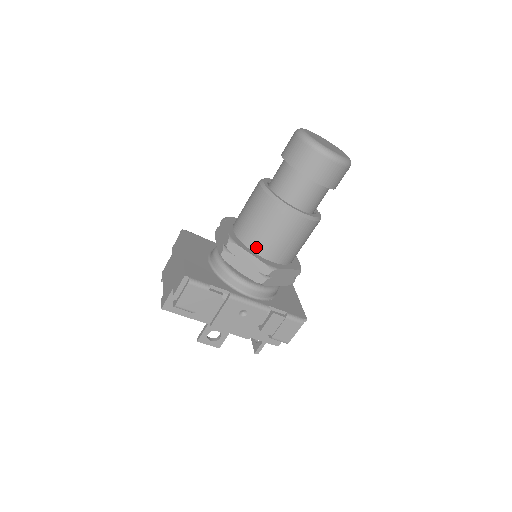
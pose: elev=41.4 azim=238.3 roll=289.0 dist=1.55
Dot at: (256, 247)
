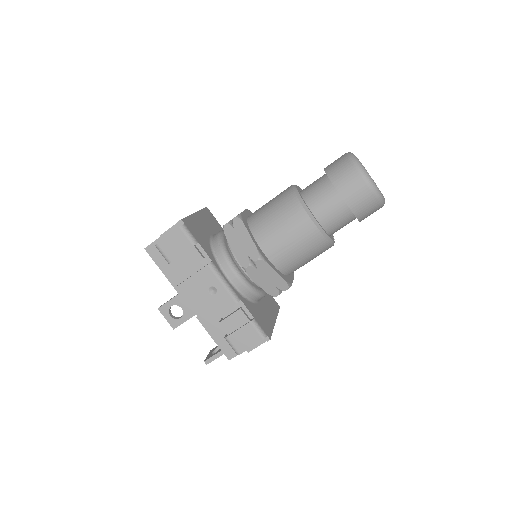
Dot at: (258, 233)
